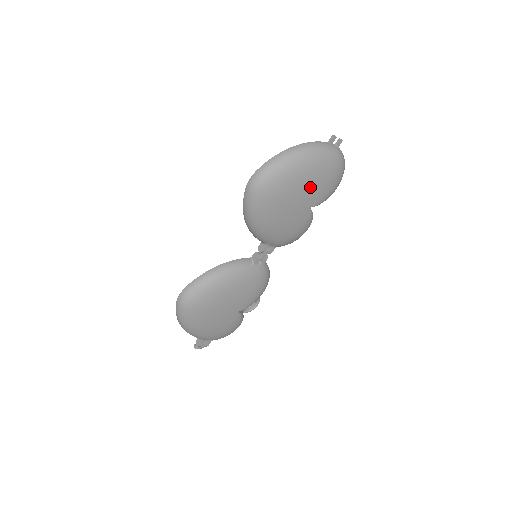
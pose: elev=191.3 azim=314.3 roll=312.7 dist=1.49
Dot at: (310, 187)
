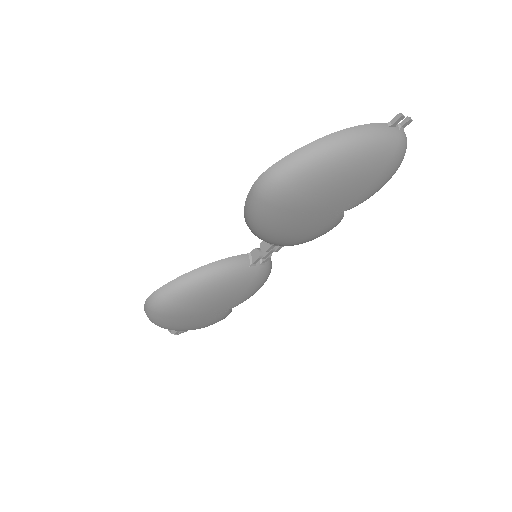
Dot at: (348, 191)
